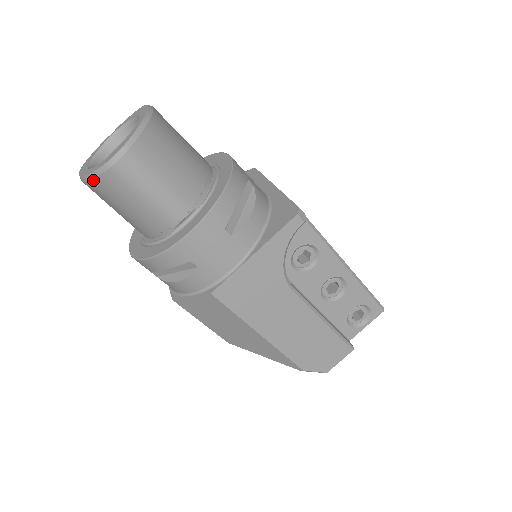
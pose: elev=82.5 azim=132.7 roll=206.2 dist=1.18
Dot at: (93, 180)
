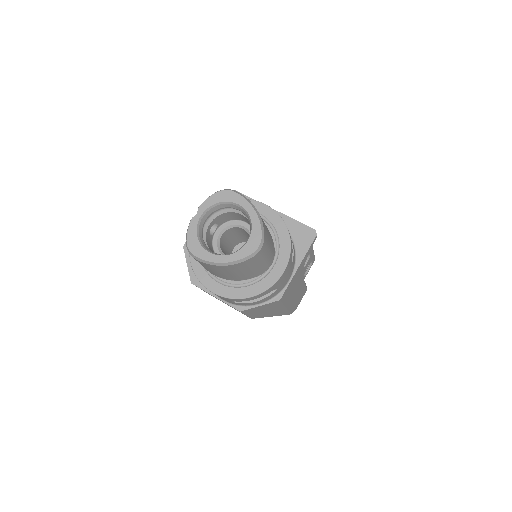
Dot at: (234, 265)
